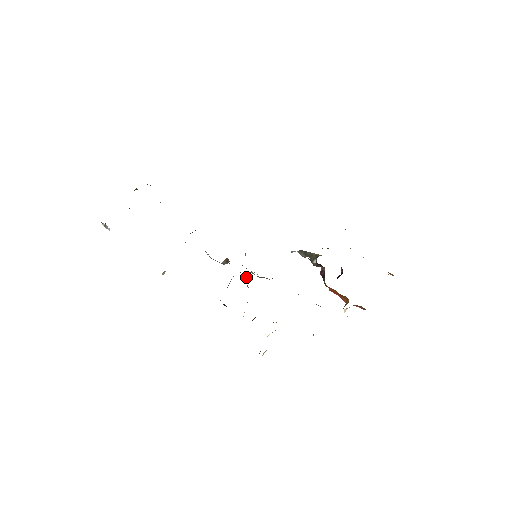
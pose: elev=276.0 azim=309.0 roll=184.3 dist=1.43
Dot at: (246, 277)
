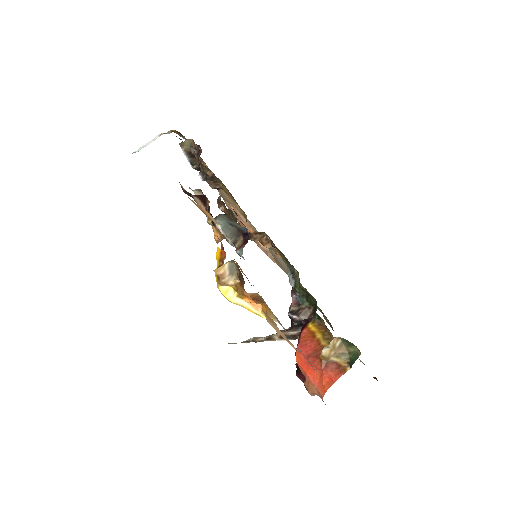
Dot at: occluded
